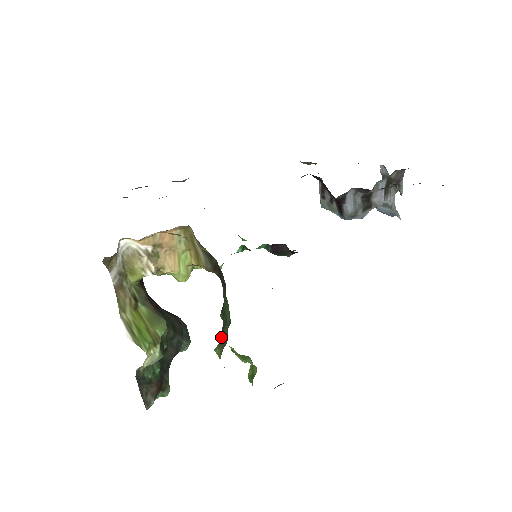
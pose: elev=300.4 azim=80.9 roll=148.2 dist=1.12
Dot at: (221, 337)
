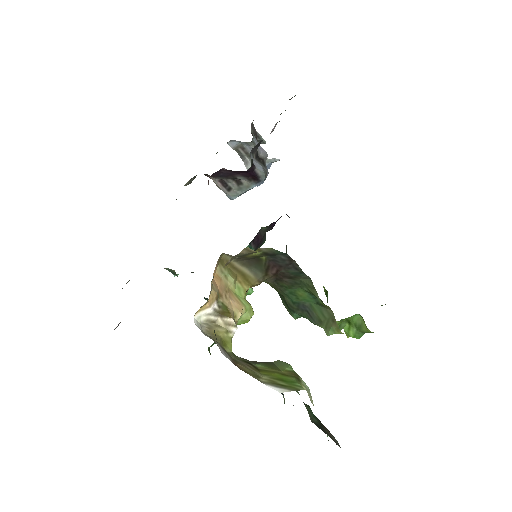
Dot at: (318, 323)
